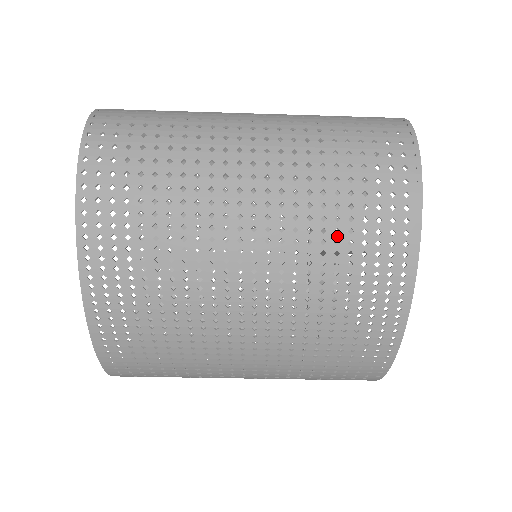
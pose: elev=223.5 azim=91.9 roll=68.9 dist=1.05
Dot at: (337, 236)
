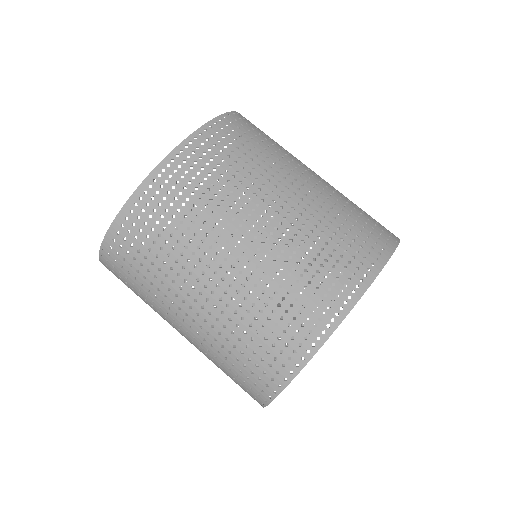
Dot at: (333, 236)
